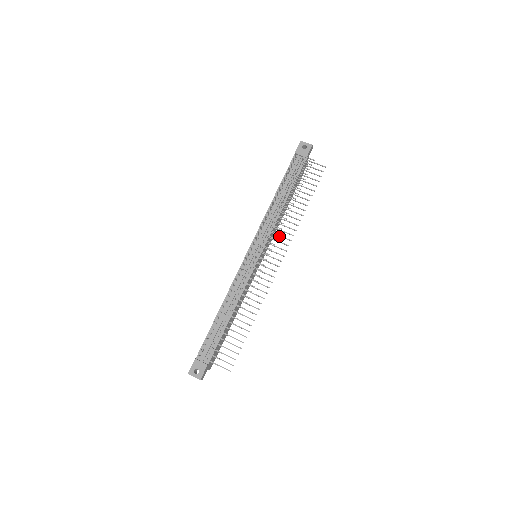
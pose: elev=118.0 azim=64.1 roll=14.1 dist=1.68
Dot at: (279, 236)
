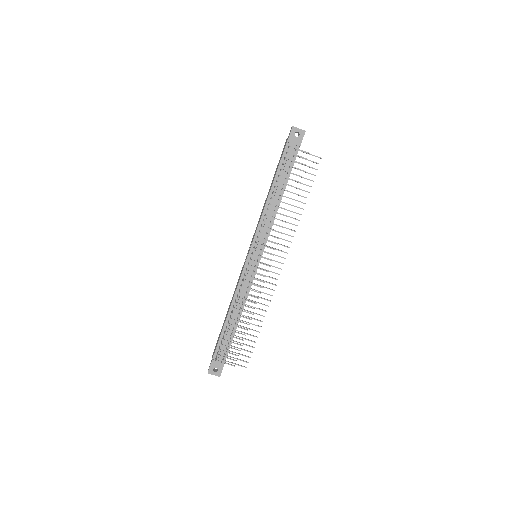
Dot at: occluded
